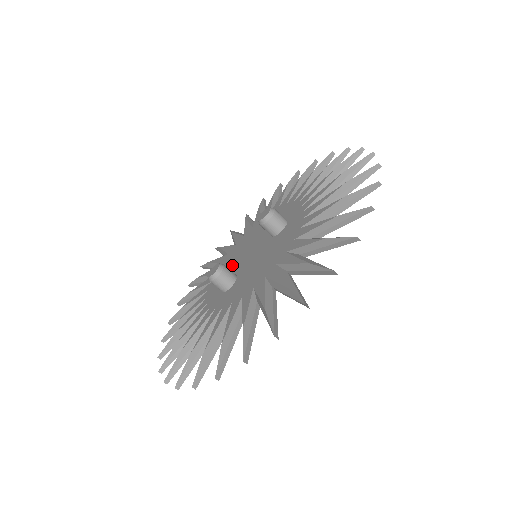
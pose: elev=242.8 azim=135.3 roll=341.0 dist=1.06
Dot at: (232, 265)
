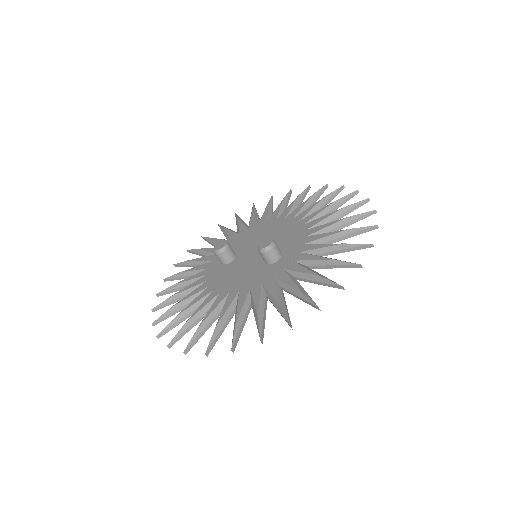
Dot at: (249, 241)
